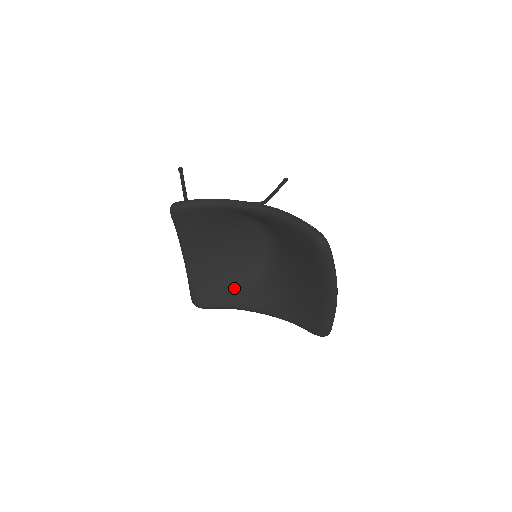
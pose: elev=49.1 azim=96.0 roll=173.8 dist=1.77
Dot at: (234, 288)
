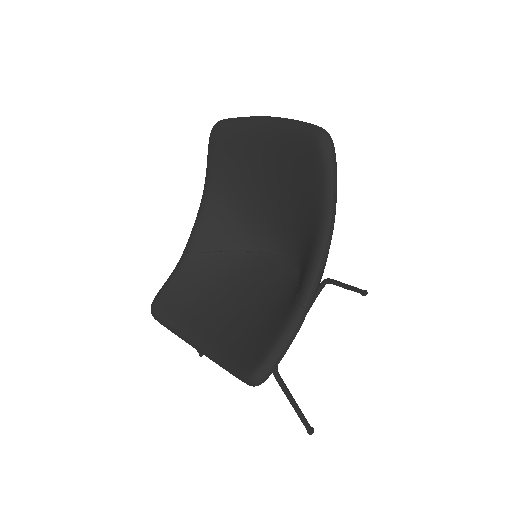
Dot at: (280, 313)
